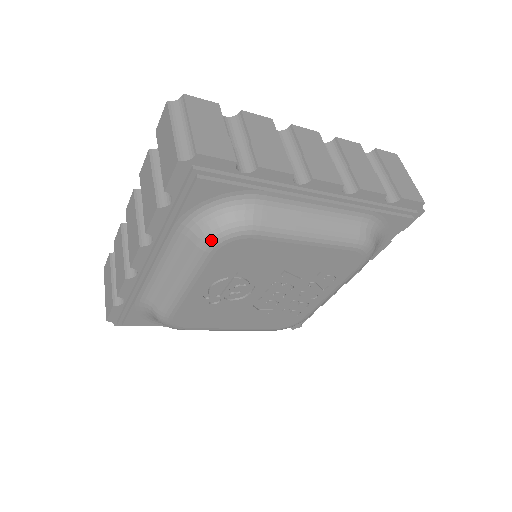
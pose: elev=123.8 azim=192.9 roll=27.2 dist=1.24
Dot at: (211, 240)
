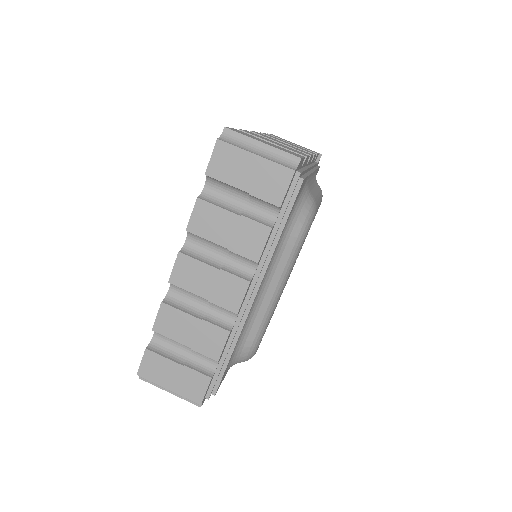
Dot at: occluded
